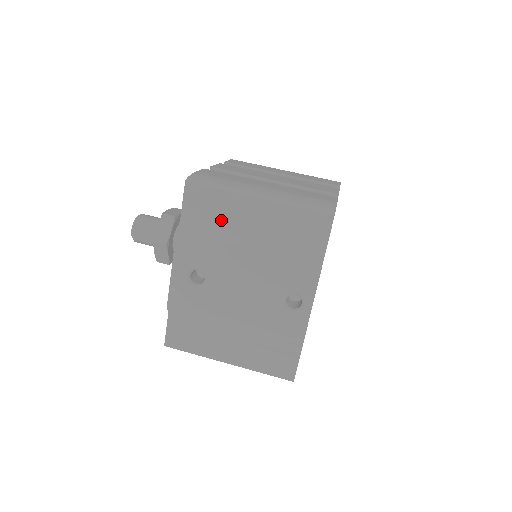
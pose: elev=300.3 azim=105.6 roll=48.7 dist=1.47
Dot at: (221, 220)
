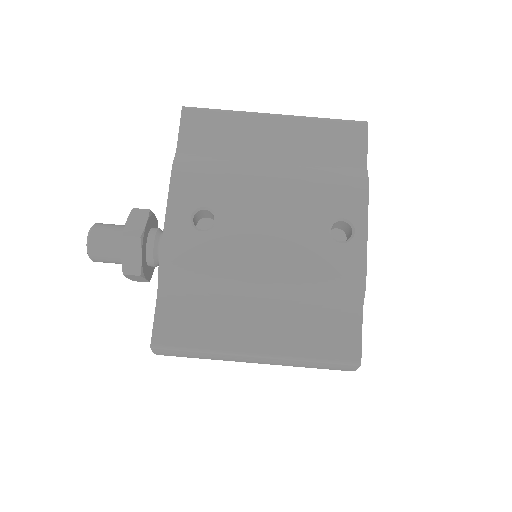
Dot at: (231, 146)
